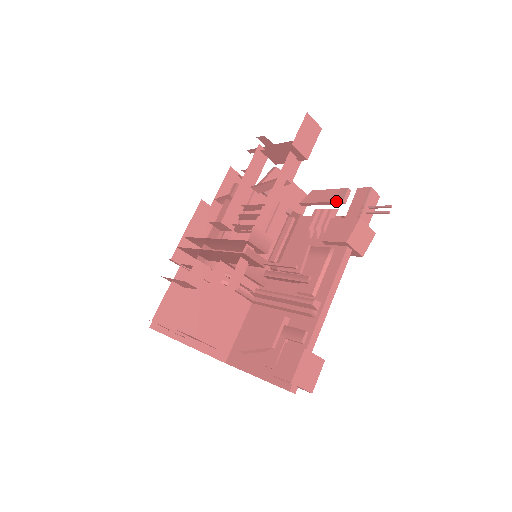
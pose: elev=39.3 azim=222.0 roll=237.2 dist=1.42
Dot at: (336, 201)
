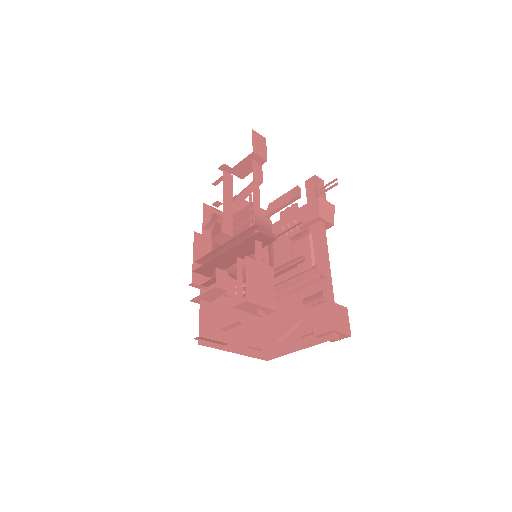
Dot at: (293, 198)
